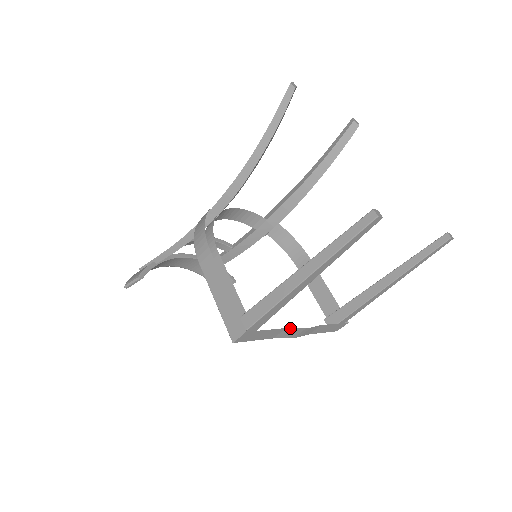
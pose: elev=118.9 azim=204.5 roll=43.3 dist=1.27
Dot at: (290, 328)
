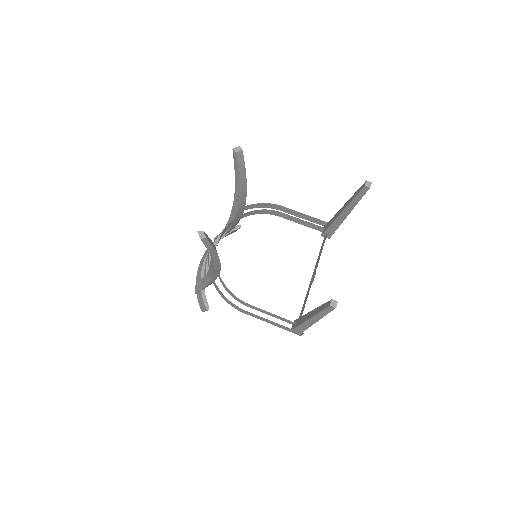
Dot at: occluded
